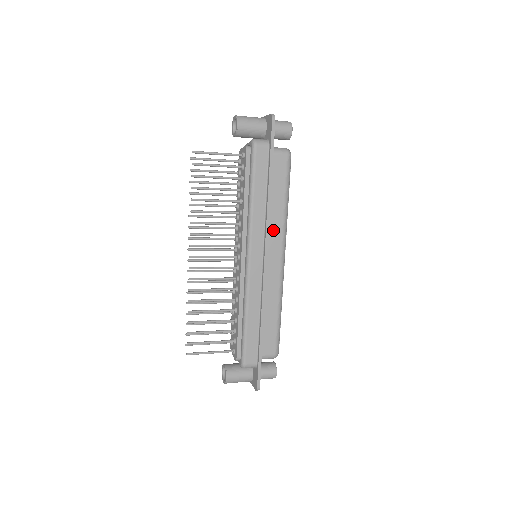
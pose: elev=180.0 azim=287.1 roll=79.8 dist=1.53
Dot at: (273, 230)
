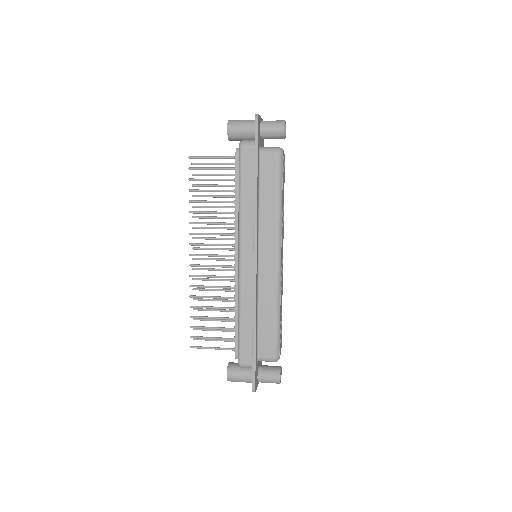
Dot at: (266, 229)
